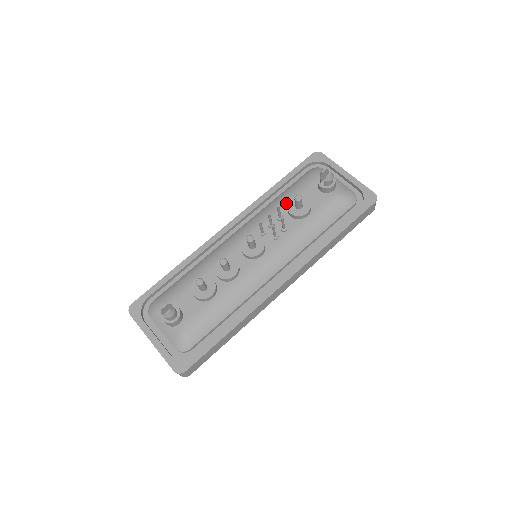
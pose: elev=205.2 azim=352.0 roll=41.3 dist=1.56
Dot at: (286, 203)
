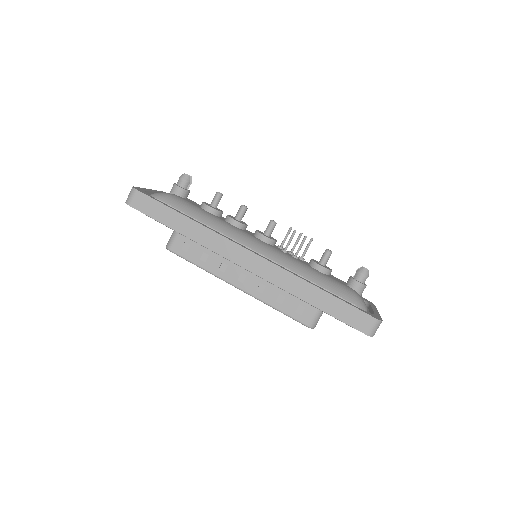
Dot at: occluded
